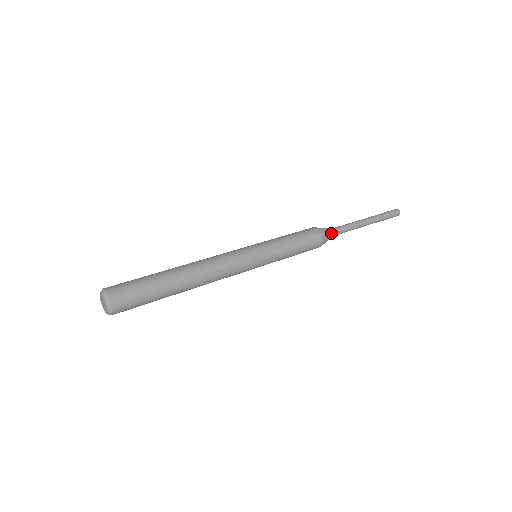
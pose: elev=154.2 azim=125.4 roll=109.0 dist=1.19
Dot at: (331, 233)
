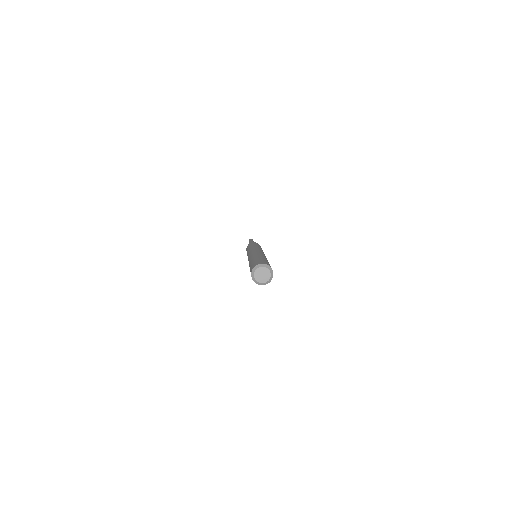
Dot at: occluded
